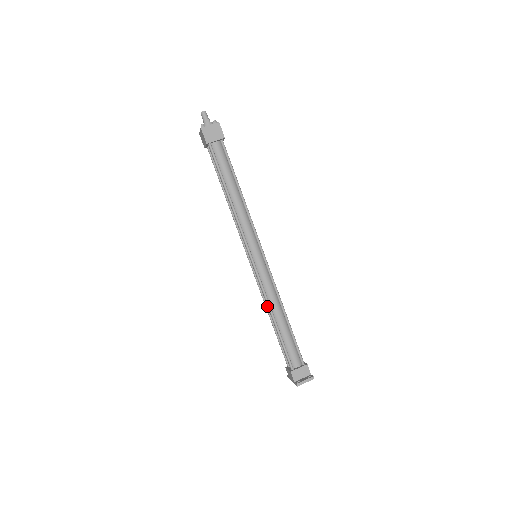
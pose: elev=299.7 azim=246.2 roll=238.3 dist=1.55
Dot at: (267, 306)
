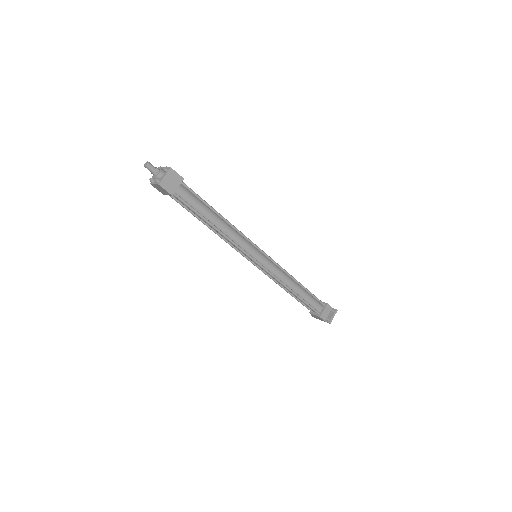
Dot at: occluded
